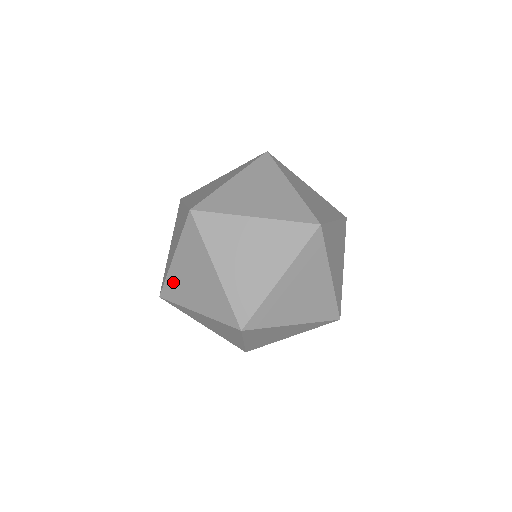
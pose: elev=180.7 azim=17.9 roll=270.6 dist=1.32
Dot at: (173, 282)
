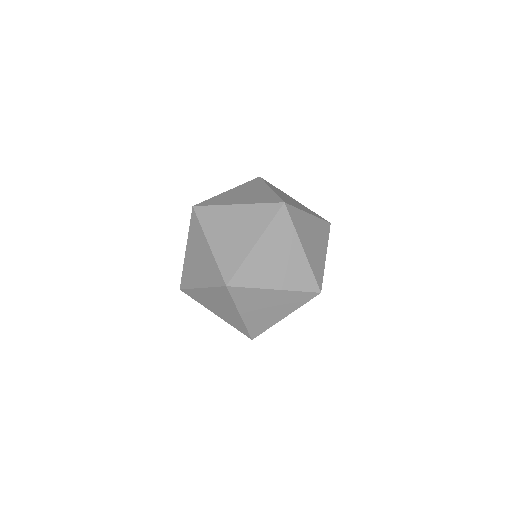
Dot at: occluded
